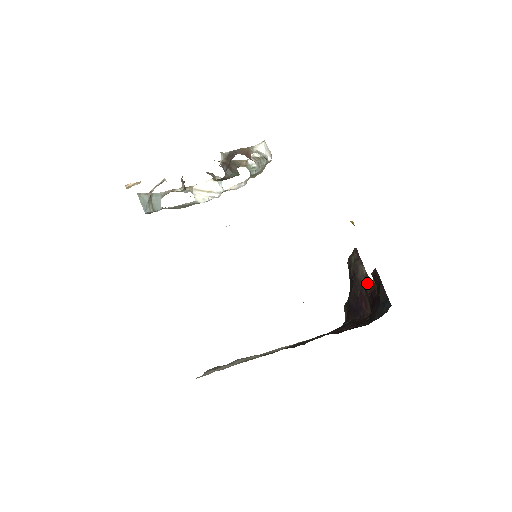
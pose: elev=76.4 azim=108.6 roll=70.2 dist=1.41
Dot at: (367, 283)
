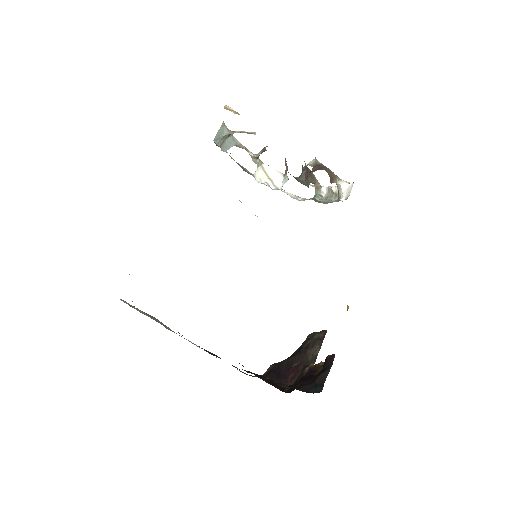
Dot at: (311, 363)
